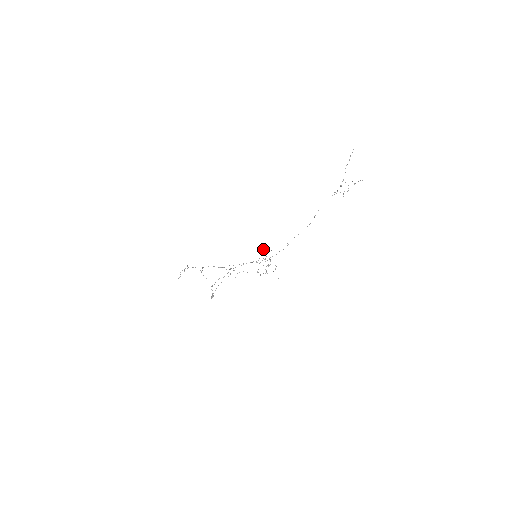
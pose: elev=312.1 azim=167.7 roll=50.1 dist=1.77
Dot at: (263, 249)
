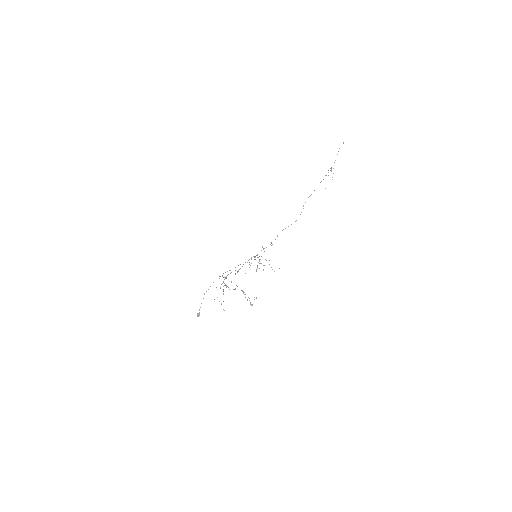
Dot at: (262, 247)
